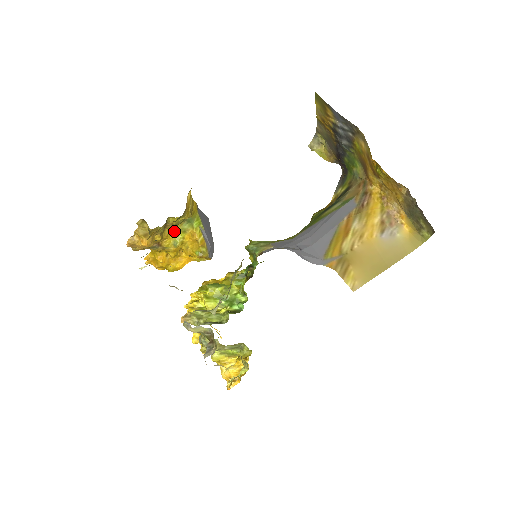
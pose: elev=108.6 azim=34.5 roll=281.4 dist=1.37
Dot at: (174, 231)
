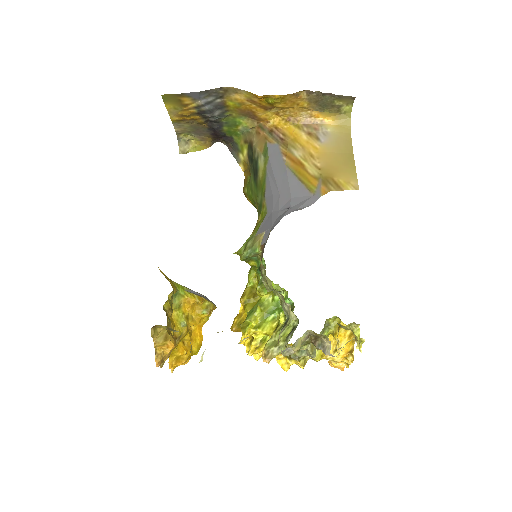
Dot at: (171, 316)
